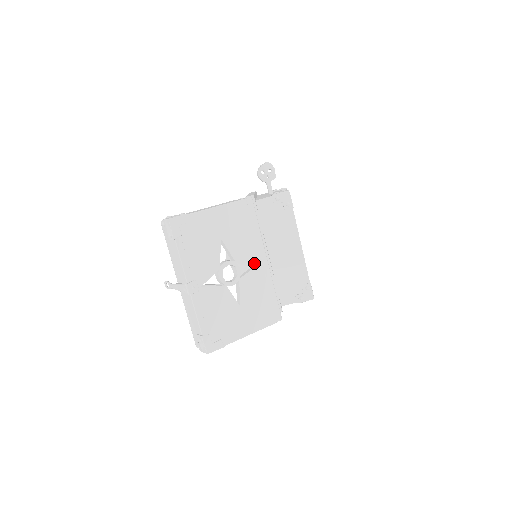
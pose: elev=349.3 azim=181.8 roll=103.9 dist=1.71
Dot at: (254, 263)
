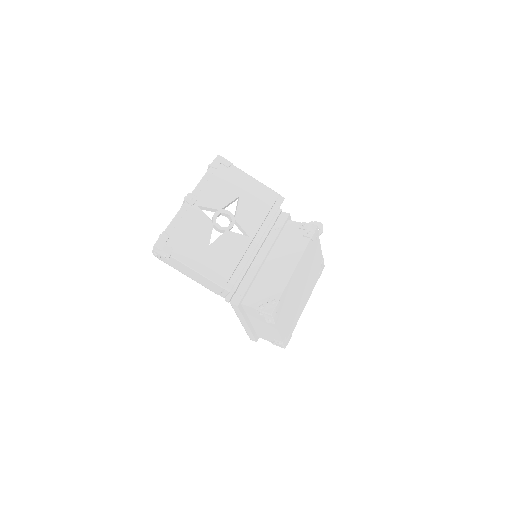
Dot at: (247, 233)
